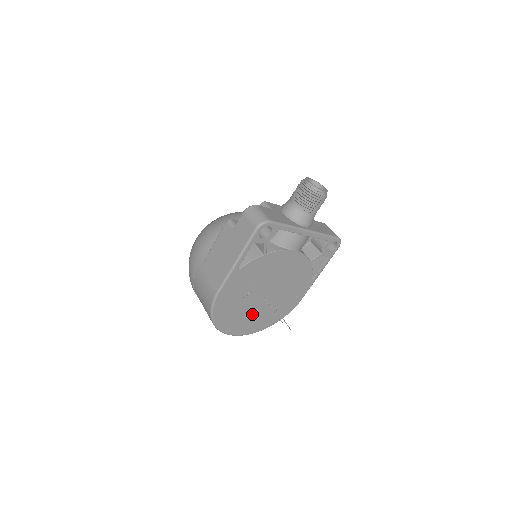
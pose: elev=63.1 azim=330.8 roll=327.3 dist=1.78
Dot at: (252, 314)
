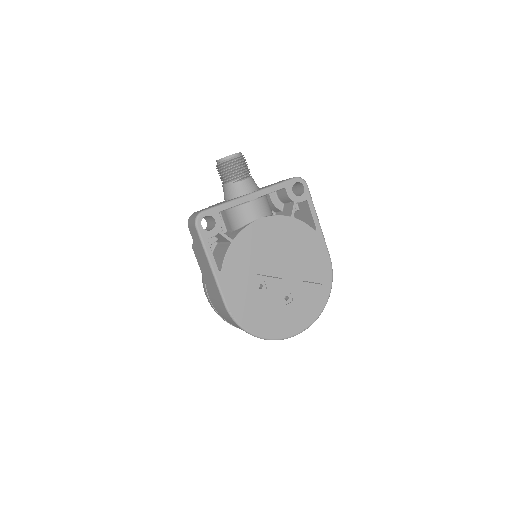
Dot at: (289, 303)
